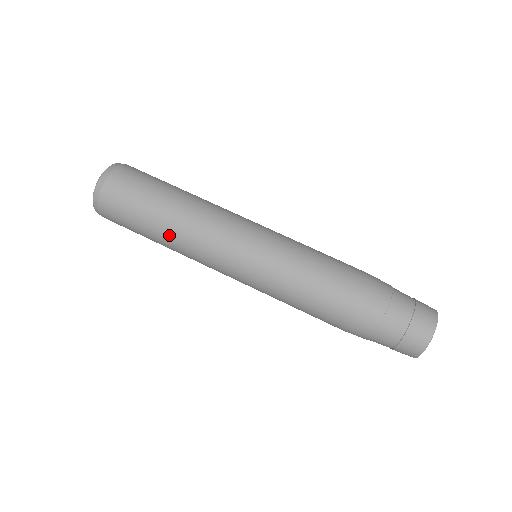
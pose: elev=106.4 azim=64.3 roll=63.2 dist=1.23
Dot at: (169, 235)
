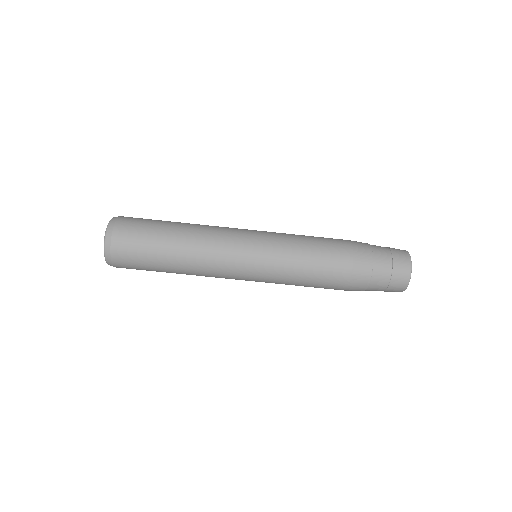
Dot at: occluded
